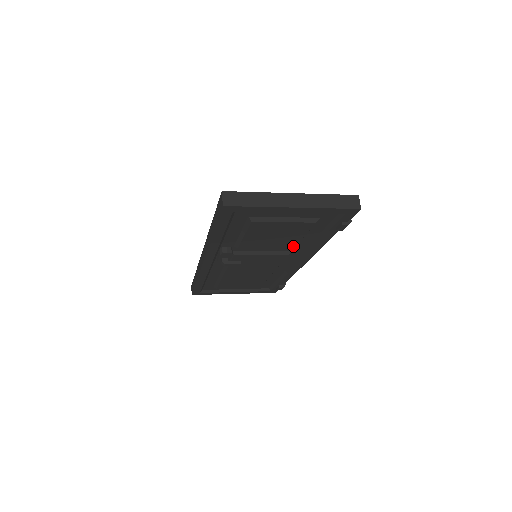
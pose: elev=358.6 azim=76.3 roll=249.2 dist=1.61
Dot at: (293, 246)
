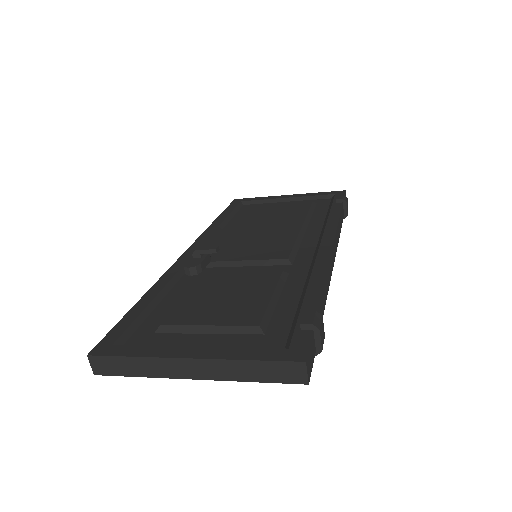
Dot at: occluded
